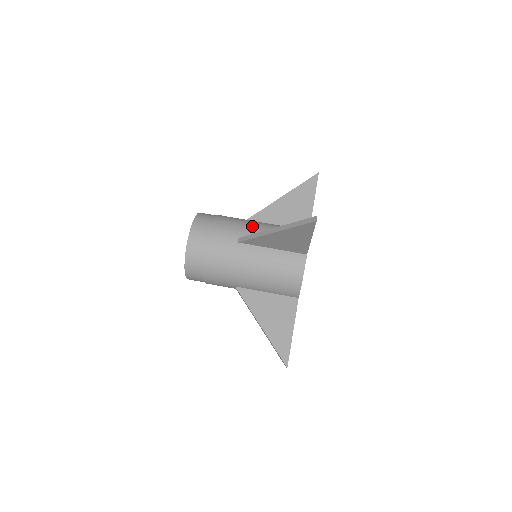
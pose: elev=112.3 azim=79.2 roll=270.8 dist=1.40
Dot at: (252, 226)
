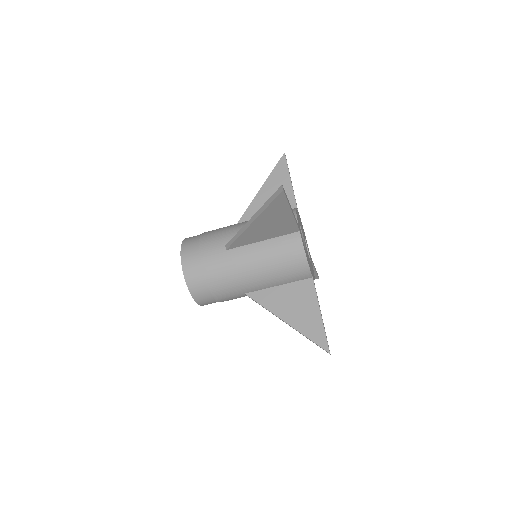
Dot at: (248, 281)
